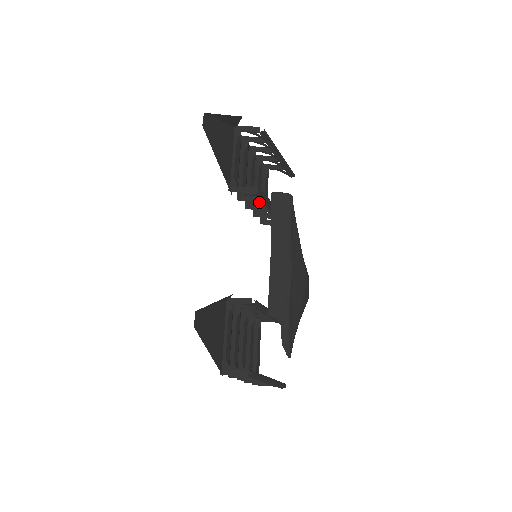
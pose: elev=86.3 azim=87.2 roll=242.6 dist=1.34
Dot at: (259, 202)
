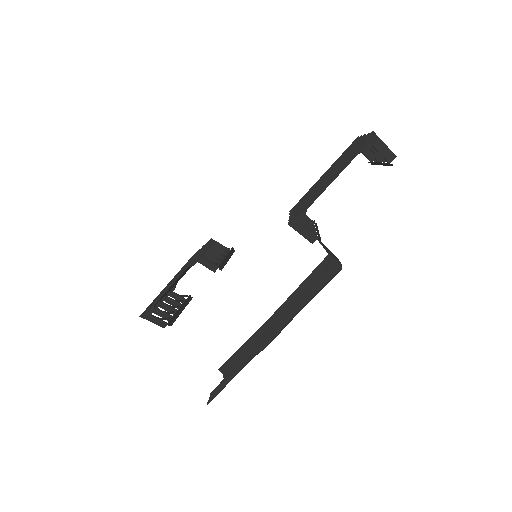
Dot at: occluded
